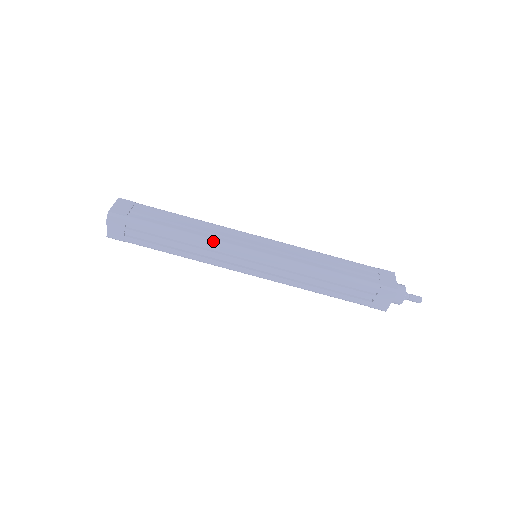
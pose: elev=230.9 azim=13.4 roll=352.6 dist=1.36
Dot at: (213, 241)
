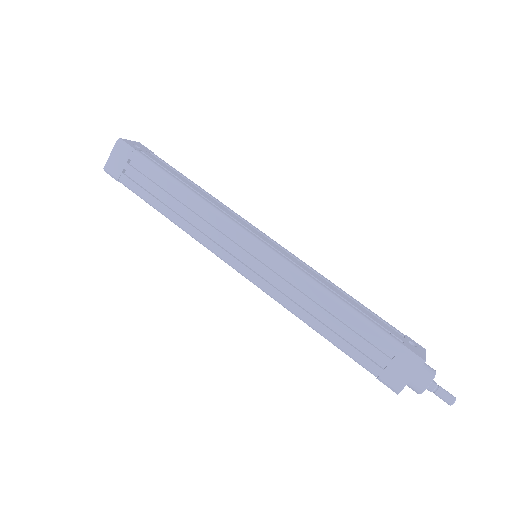
Dot at: (196, 239)
